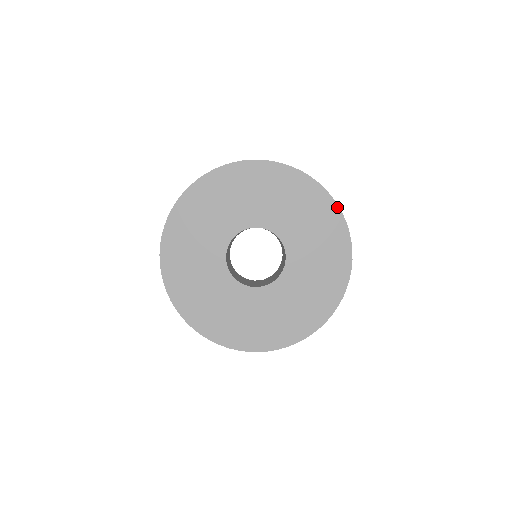
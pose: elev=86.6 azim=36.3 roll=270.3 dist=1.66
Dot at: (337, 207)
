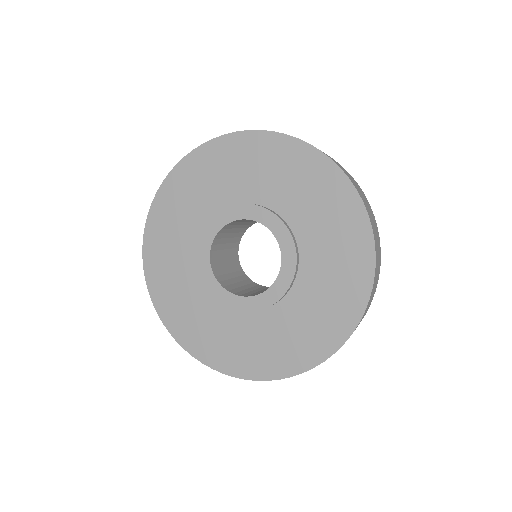
Dot at: (332, 163)
